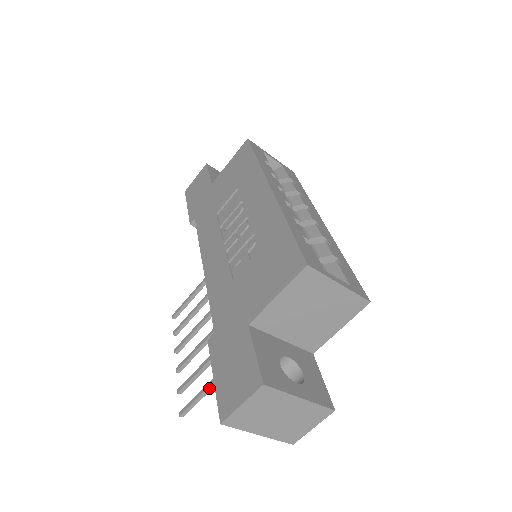
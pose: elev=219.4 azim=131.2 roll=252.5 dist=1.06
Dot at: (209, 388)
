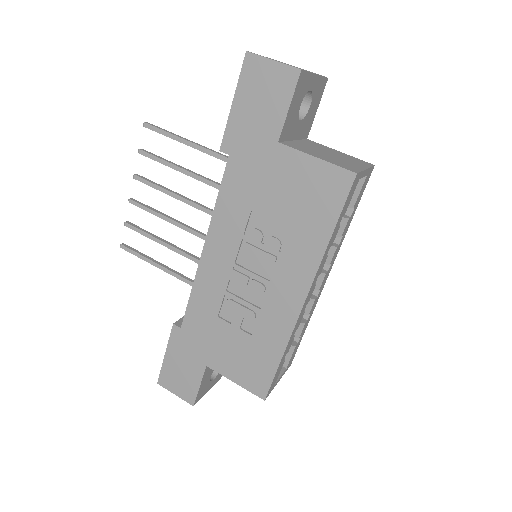
Dot at: (155, 265)
